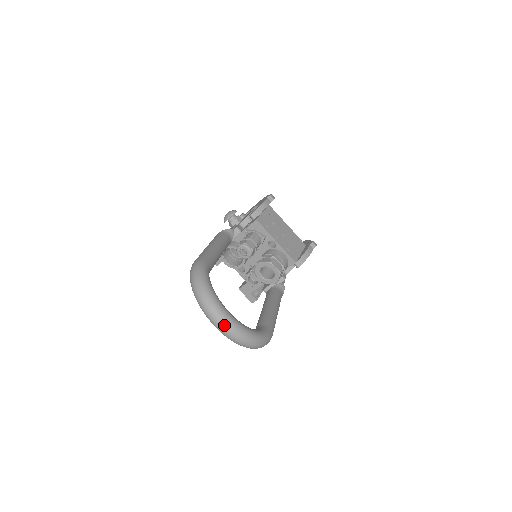
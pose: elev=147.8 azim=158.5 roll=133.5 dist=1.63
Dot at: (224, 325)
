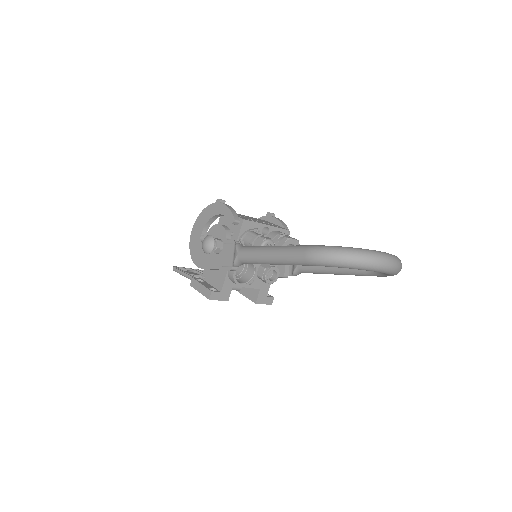
Dot at: (393, 261)
